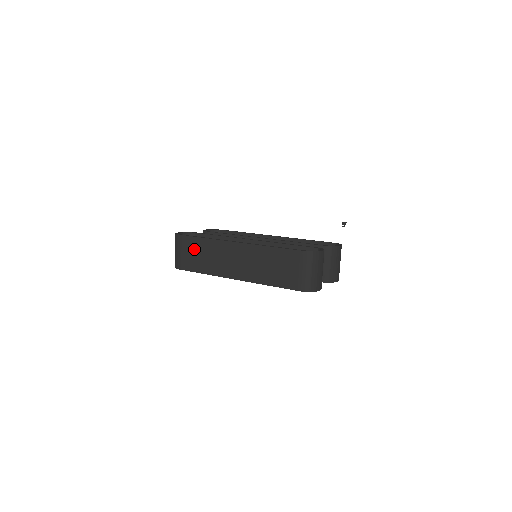
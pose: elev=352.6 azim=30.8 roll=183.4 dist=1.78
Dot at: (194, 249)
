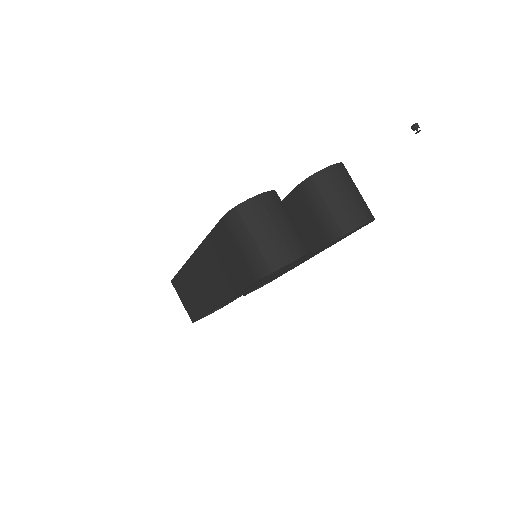
Dot at: (183, 290)
